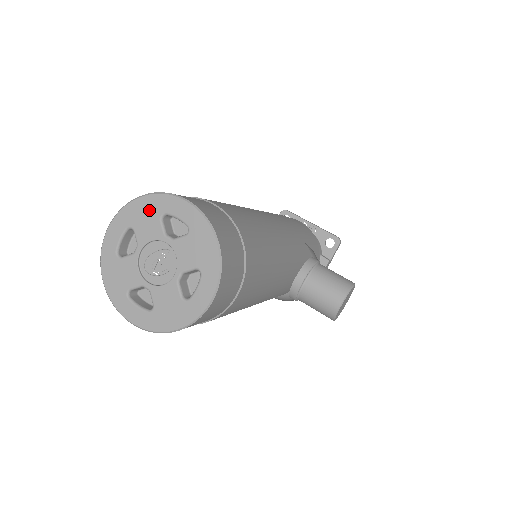
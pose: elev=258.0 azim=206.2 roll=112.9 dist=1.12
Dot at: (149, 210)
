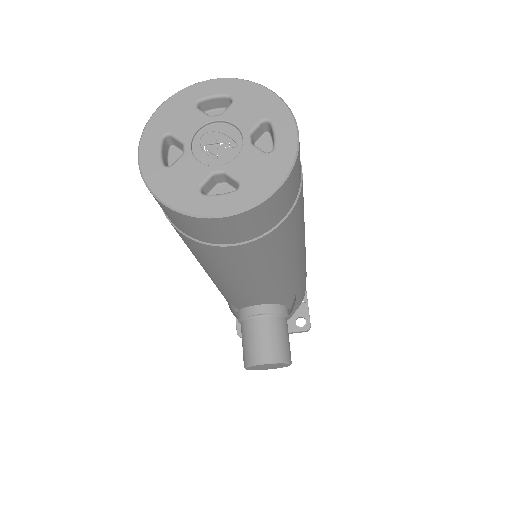
Dot at: (263, 104)
